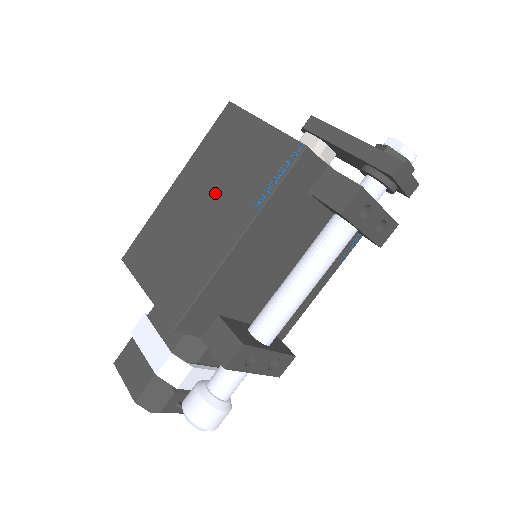
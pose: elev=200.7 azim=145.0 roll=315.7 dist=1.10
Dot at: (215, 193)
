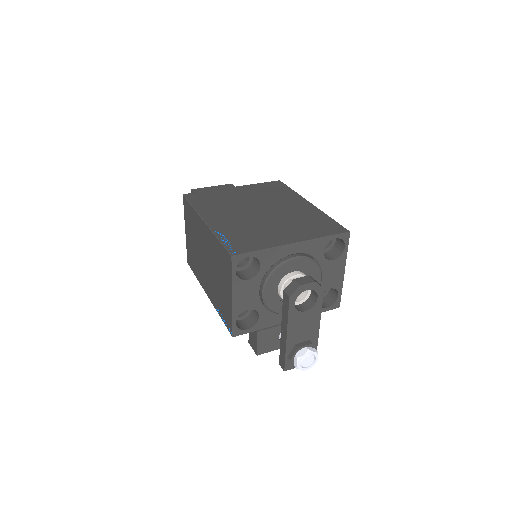
Dot at: (210, 268)
